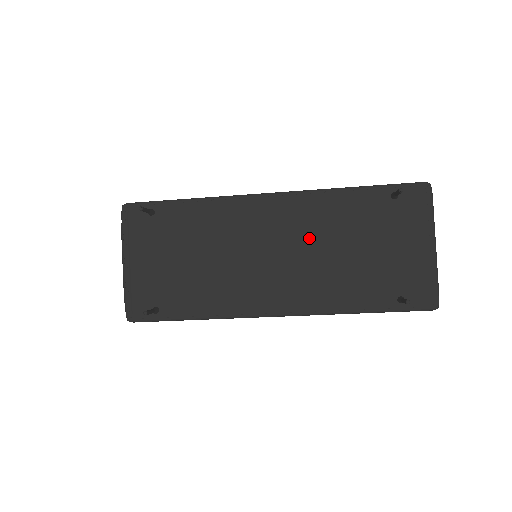
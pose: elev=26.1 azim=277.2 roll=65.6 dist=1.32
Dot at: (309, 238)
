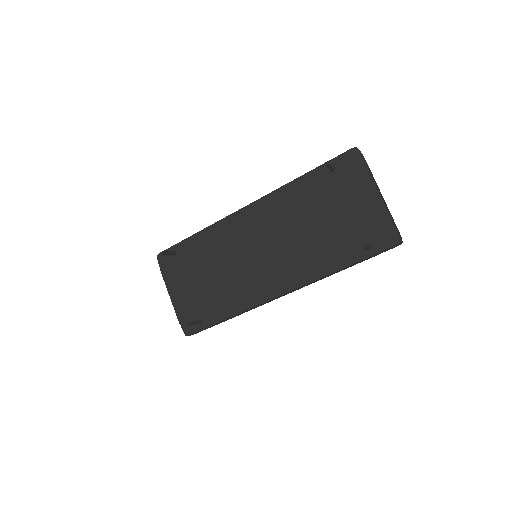
Dot at: (283, 227)
